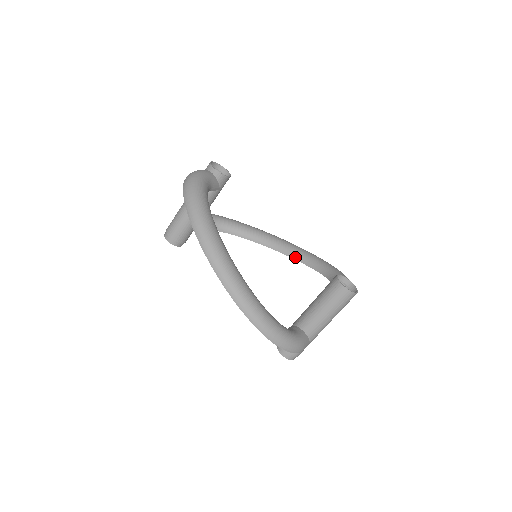
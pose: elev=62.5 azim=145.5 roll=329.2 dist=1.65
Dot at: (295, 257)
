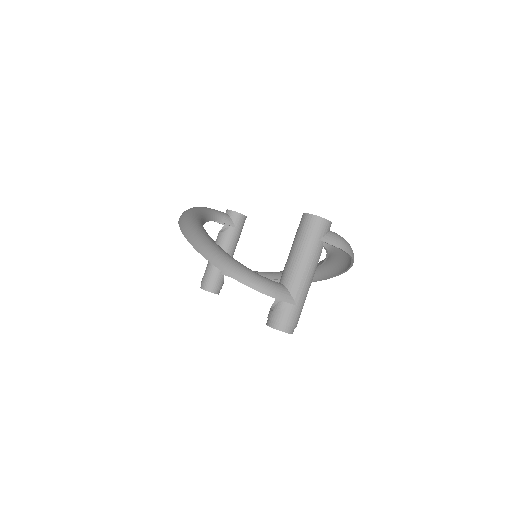
Dot at: occluded
